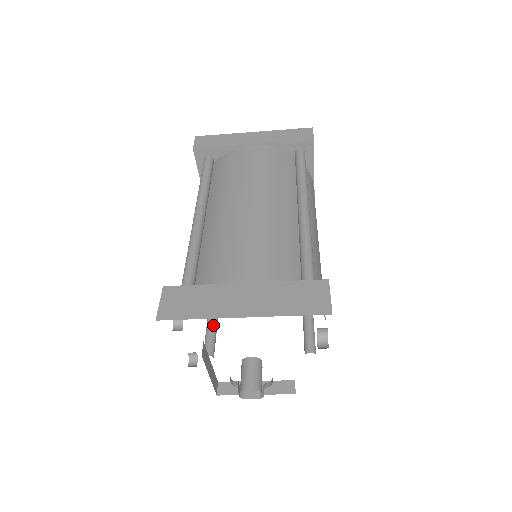
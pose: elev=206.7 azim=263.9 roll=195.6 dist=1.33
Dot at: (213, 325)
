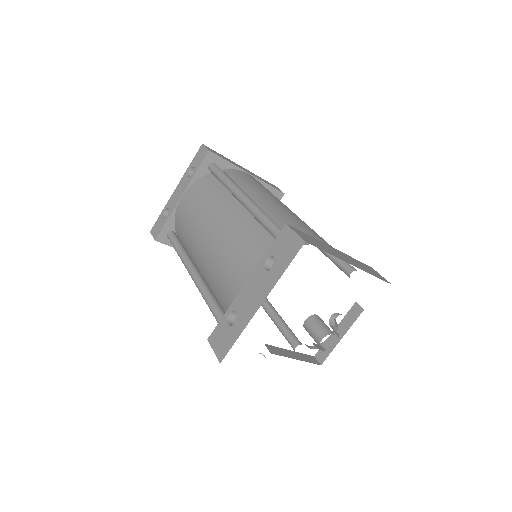
Dot at: (220, 304)
